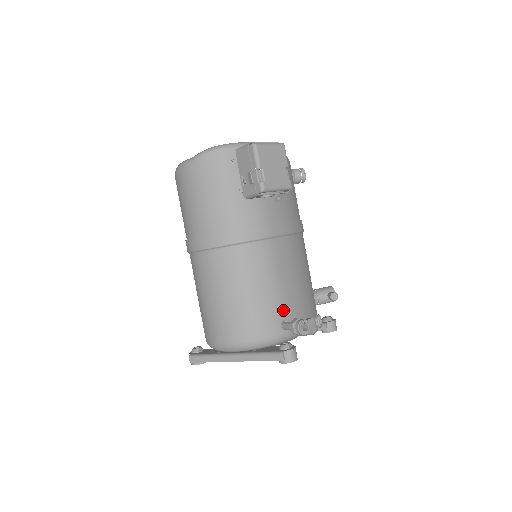
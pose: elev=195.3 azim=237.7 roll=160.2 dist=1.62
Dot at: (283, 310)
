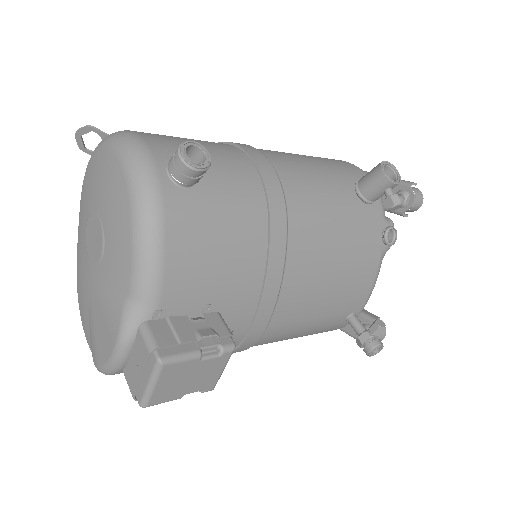
Dot at: (339, 317)
